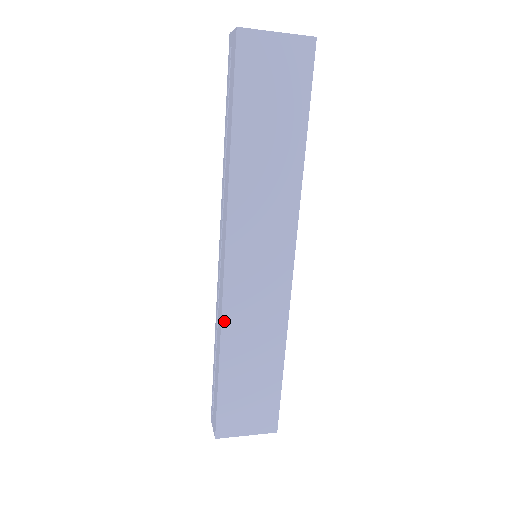
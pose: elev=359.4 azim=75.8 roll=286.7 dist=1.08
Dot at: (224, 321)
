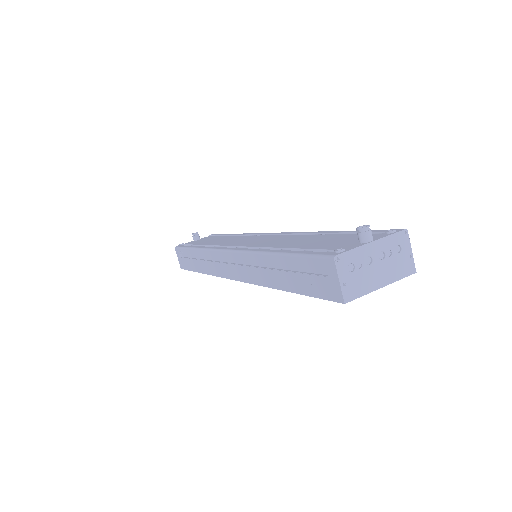
Dot at: occluded
